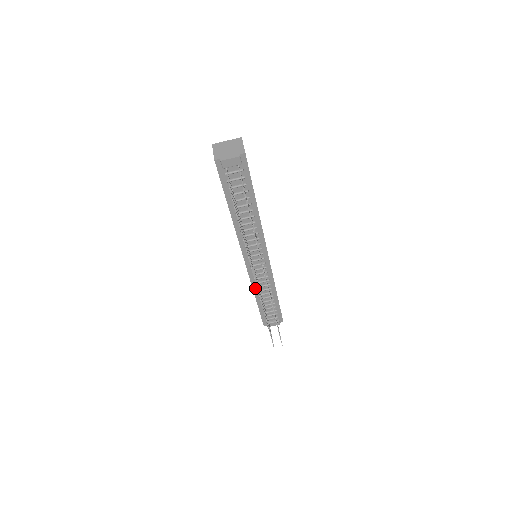
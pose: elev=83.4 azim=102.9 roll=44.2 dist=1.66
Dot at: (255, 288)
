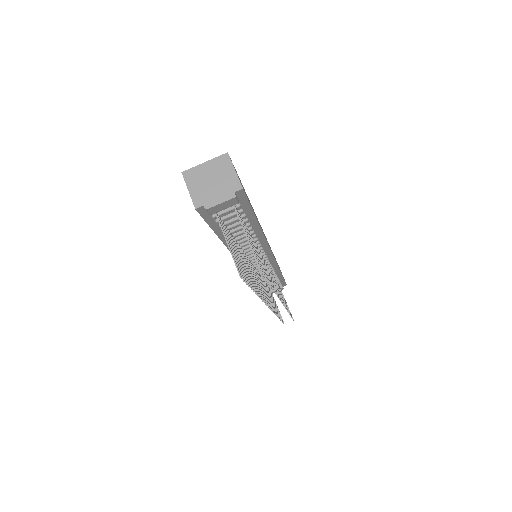
Dot at: occluded
